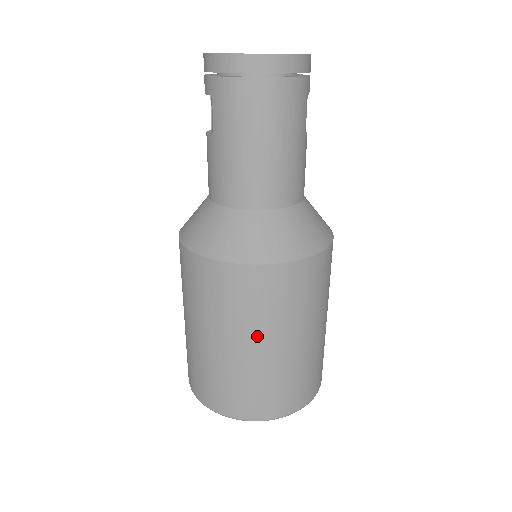
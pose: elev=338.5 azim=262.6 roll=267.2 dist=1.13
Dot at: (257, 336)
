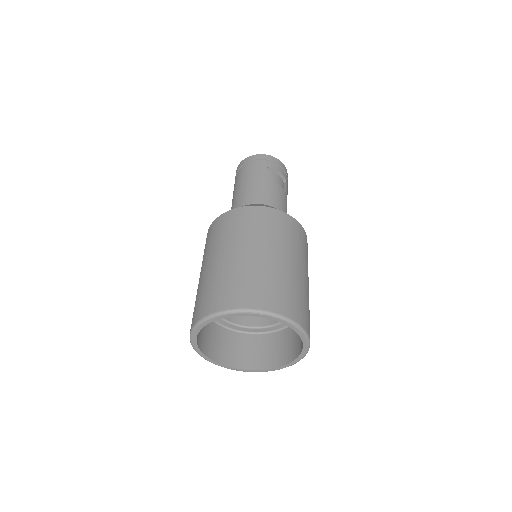
Dot at: (208, 258)
